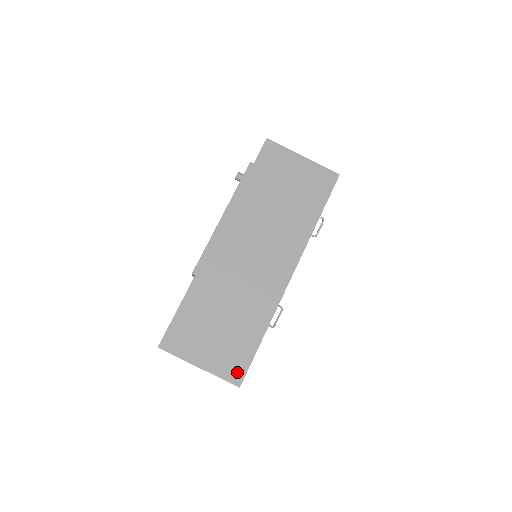
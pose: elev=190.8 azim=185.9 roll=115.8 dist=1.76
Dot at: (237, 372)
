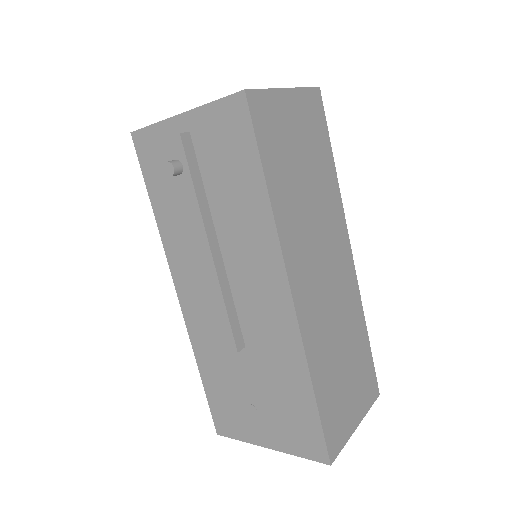
Dot at: (373, 387)
